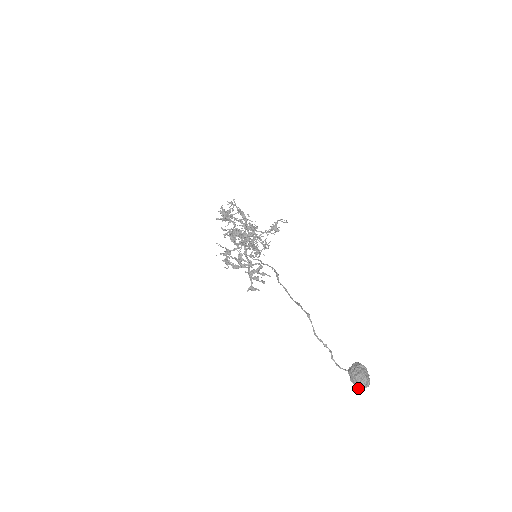
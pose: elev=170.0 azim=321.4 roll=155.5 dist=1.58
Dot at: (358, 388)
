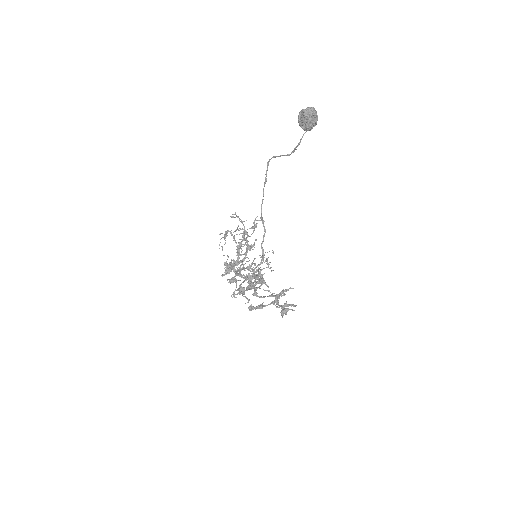
Dot at: (310, 116)
